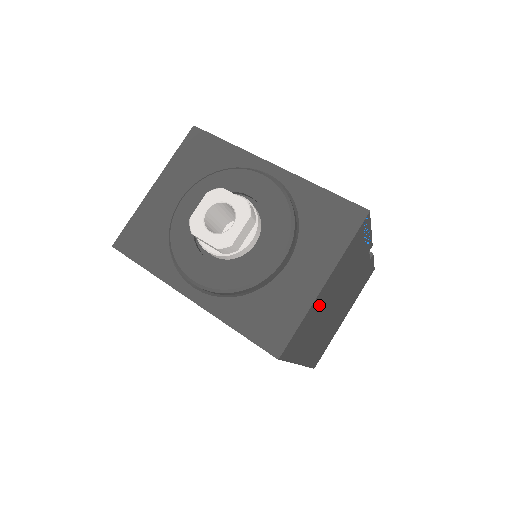
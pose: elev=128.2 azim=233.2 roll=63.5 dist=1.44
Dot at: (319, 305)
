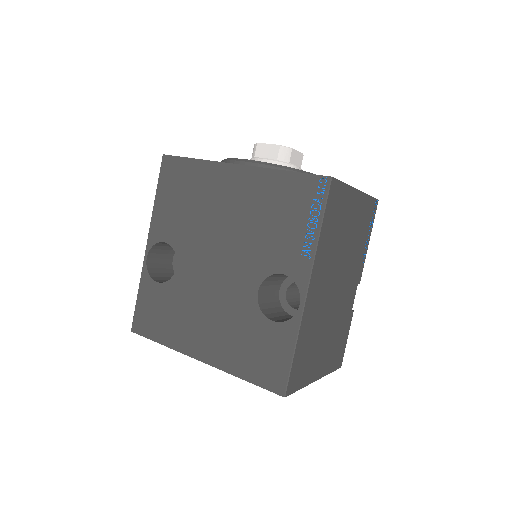
Dot at: (347, 214)
